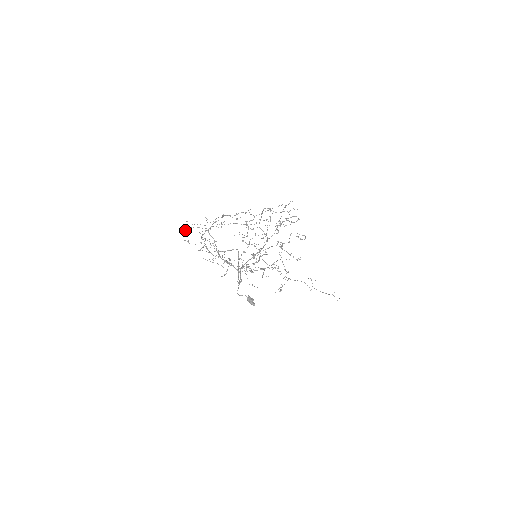
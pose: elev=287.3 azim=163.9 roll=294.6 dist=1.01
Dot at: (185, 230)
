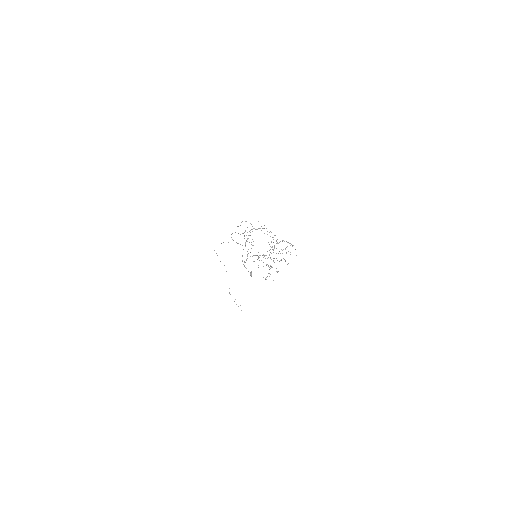
Dot at: occluded
